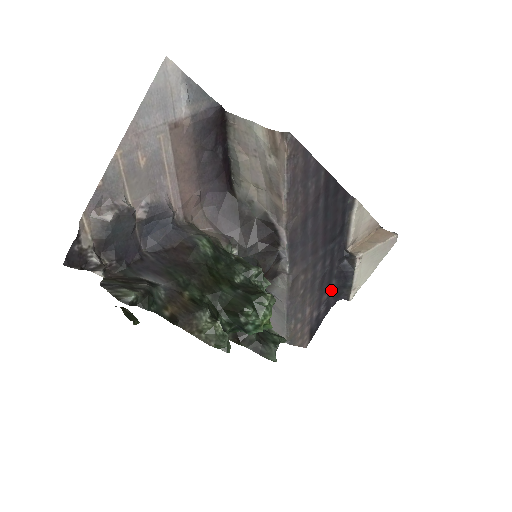
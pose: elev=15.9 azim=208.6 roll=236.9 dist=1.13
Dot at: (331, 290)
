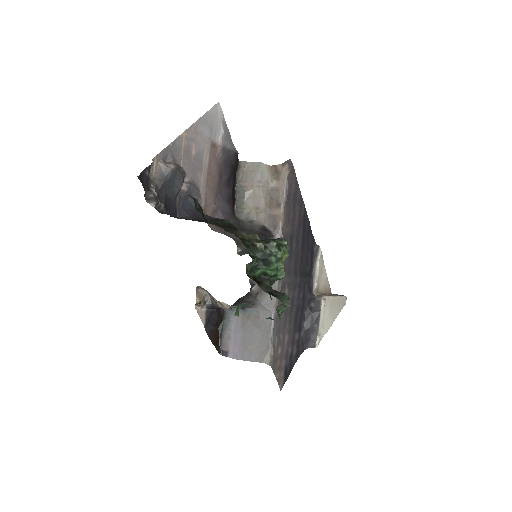
Dot at: (301, 333)
